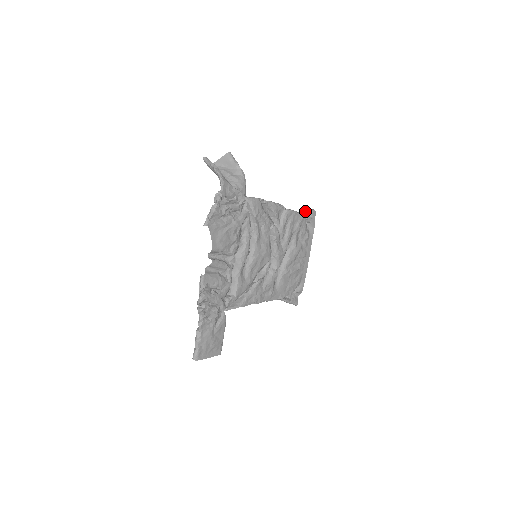
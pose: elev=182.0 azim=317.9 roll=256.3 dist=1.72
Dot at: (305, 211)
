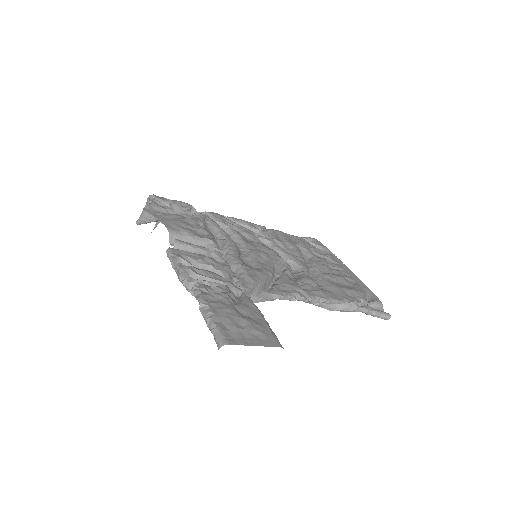
Dot at: occluded
